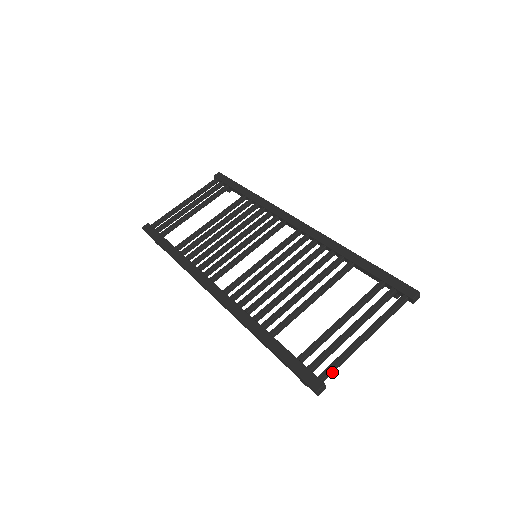
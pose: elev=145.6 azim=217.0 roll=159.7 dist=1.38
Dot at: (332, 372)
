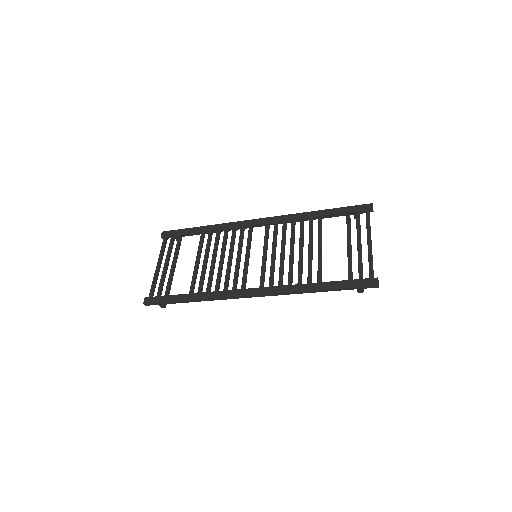
Dot at: (373, 271)
